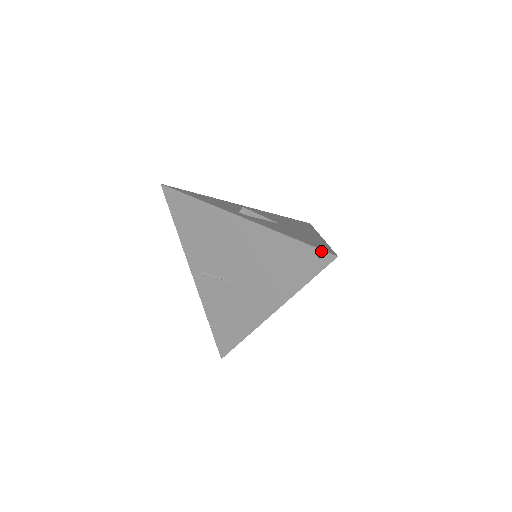
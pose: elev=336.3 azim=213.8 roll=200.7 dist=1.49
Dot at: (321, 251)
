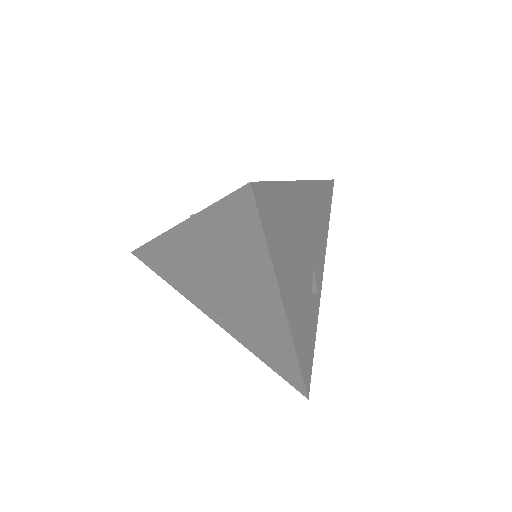
Dot at: (237, 193)
